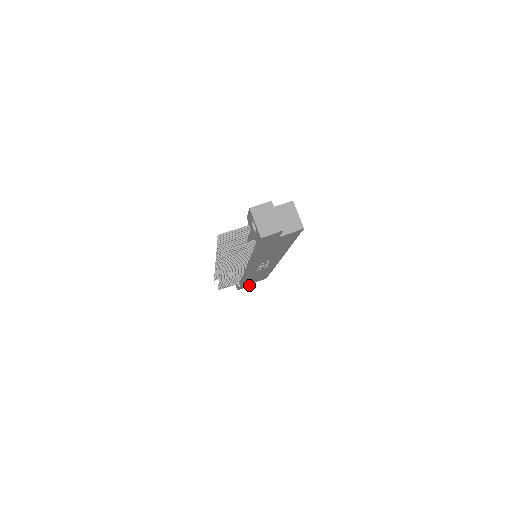
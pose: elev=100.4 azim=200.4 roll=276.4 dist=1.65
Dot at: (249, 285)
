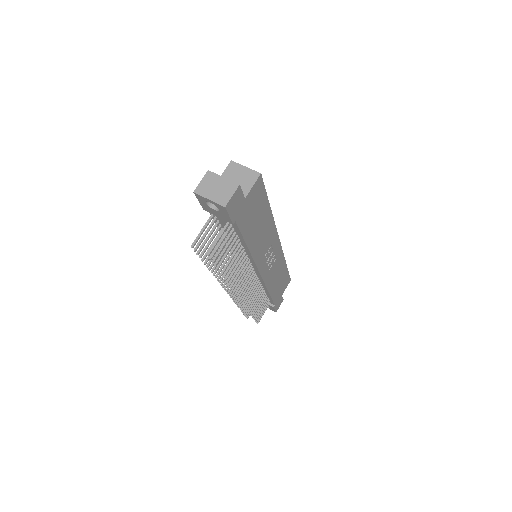
Dot at: (282, 299)
